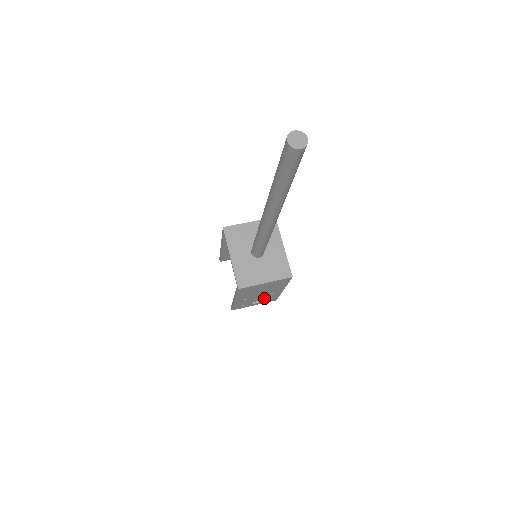
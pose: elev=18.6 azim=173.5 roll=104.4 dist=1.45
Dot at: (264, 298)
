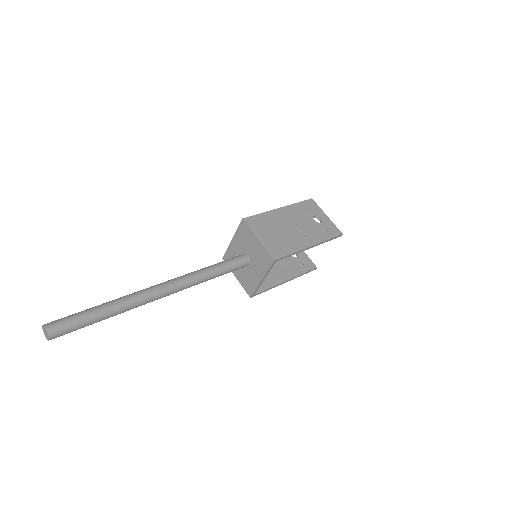
Dot at: (290, 264)
